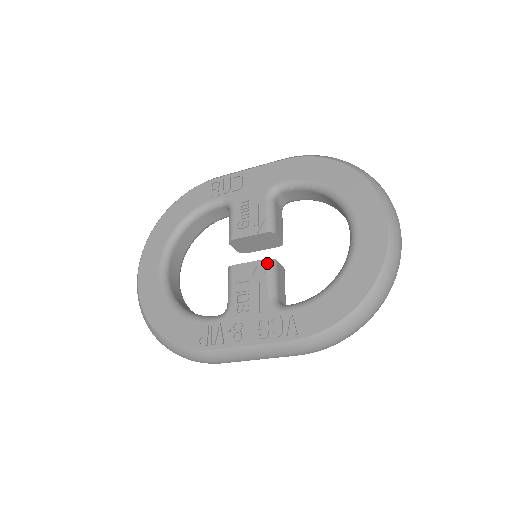
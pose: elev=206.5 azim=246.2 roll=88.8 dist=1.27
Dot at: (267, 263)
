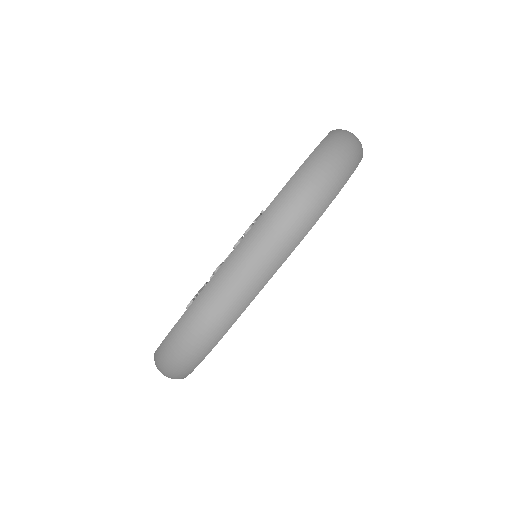
Dot at: occluded
